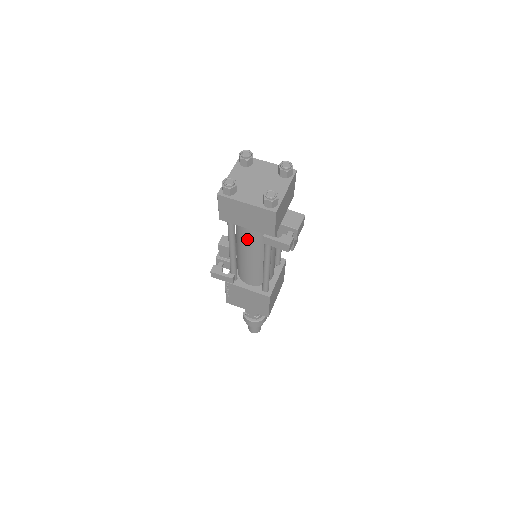
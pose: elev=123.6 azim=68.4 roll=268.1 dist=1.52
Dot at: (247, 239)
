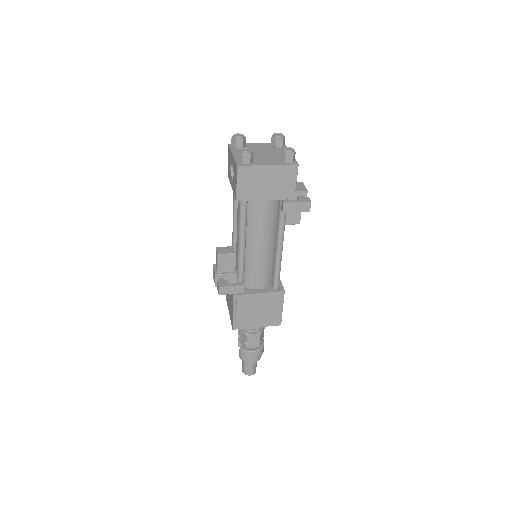
Dot at: (261, 221)
